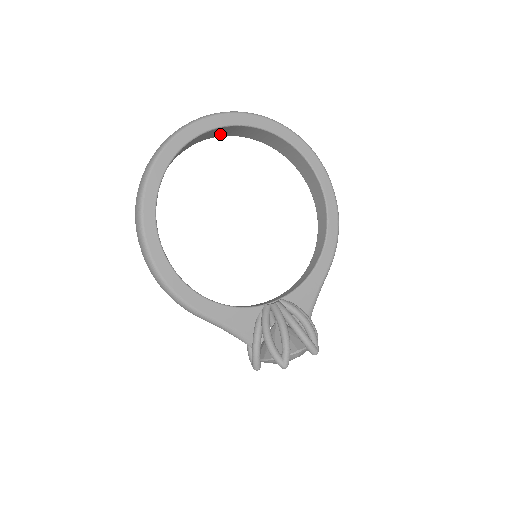
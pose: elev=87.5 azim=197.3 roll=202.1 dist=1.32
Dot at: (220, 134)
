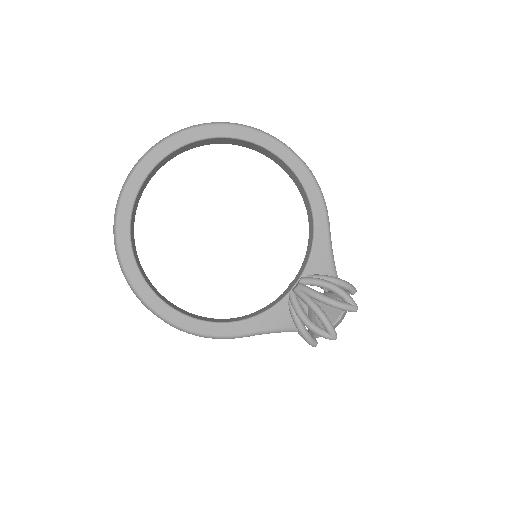
Dot at: (156, 171)
